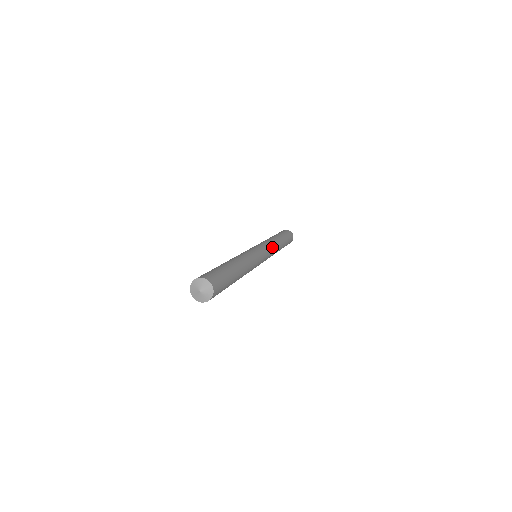
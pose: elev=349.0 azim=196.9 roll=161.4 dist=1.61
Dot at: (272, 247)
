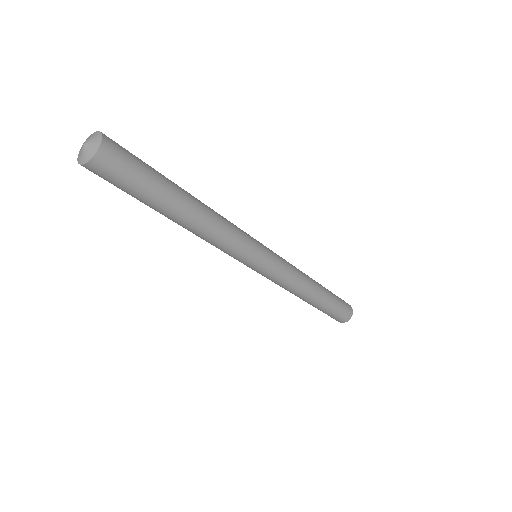
Dot at: (292, 270)
